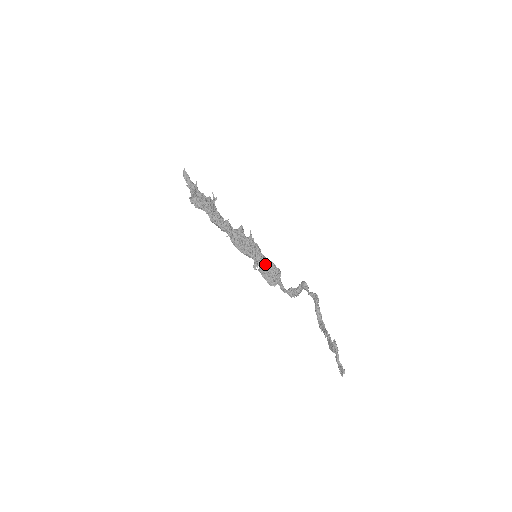
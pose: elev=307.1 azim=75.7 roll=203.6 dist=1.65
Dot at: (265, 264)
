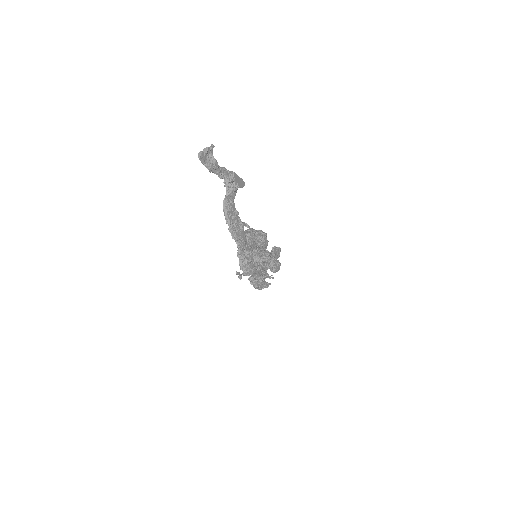
Dot at: (257, 235)
